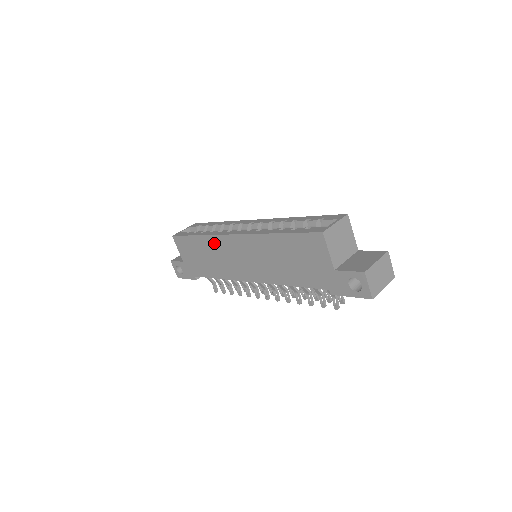
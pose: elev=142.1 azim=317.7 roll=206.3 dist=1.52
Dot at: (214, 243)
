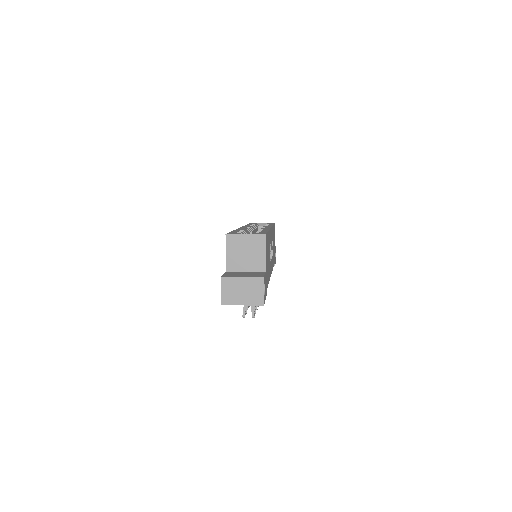
Dot at: occluded
